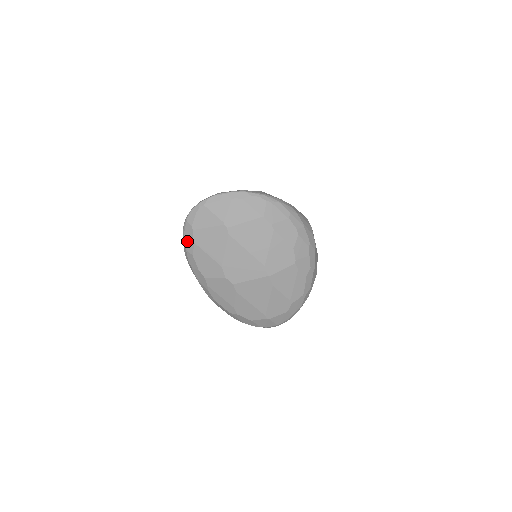
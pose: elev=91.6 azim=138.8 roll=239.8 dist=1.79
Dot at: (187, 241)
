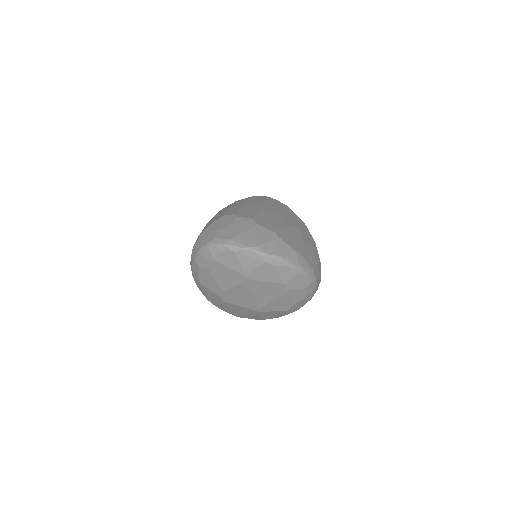
Dot at: (200, 258)
